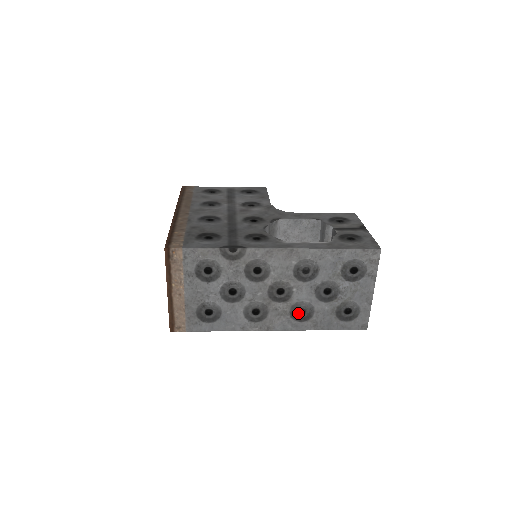
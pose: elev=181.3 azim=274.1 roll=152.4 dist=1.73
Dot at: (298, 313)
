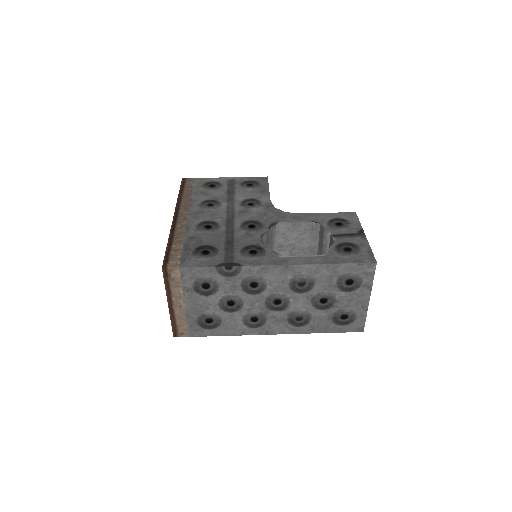
Dot at: (295, 319)
